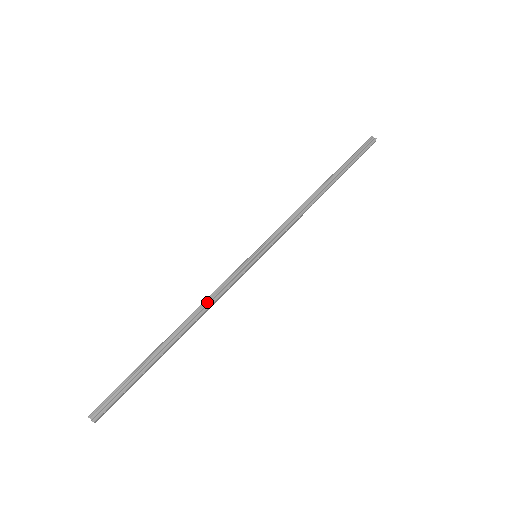
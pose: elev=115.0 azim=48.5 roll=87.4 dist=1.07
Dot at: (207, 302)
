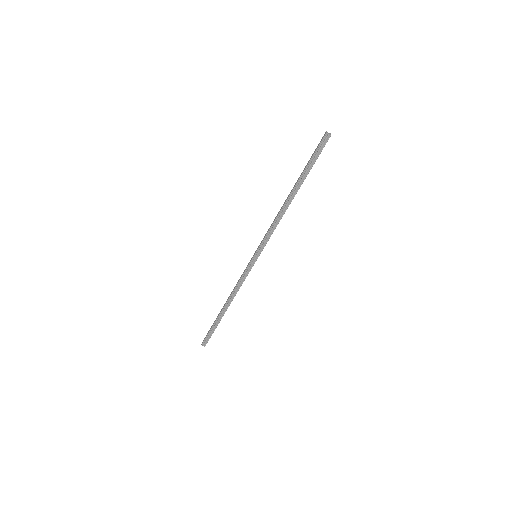
Dot at: (236, 289)
